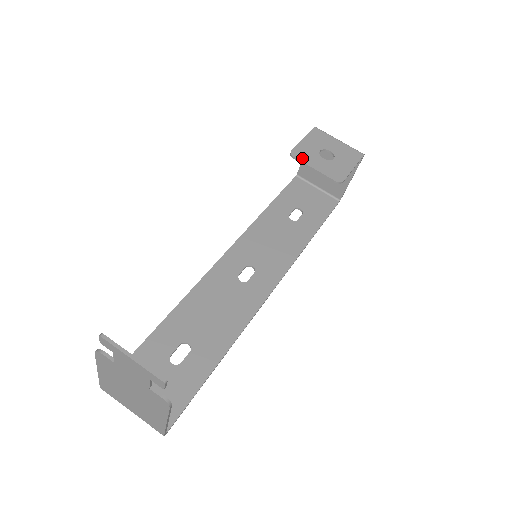
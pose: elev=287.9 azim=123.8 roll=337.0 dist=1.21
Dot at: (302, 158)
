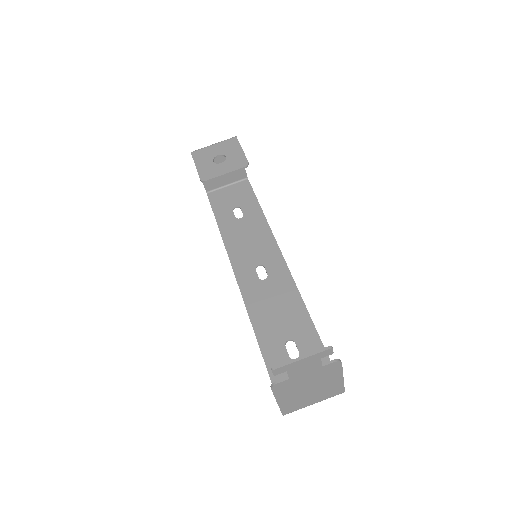
Dot at: (211, 176)
